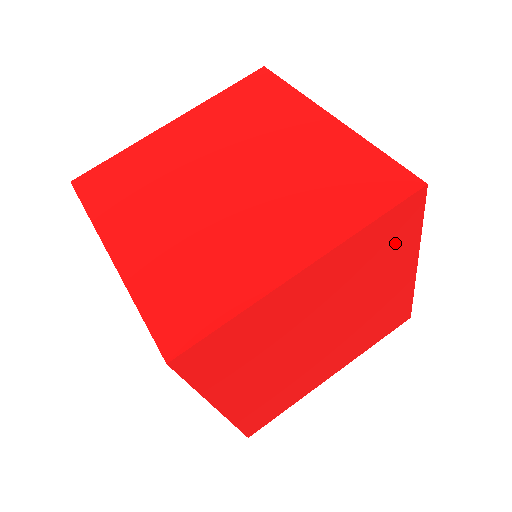
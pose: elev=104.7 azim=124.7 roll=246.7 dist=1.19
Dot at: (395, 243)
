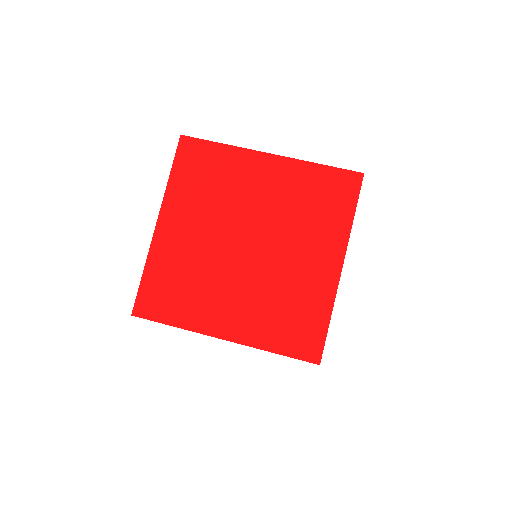
Dot at: (330, 208)
